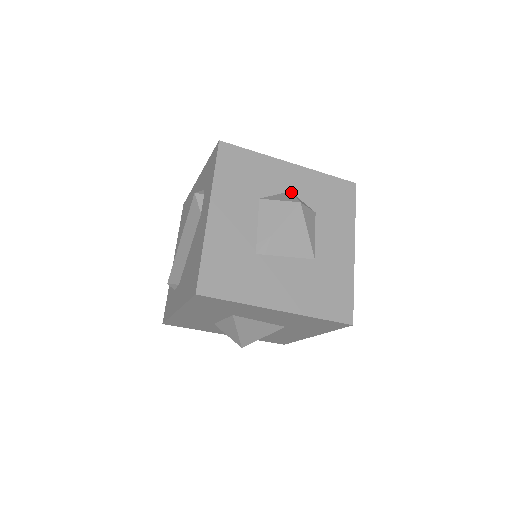
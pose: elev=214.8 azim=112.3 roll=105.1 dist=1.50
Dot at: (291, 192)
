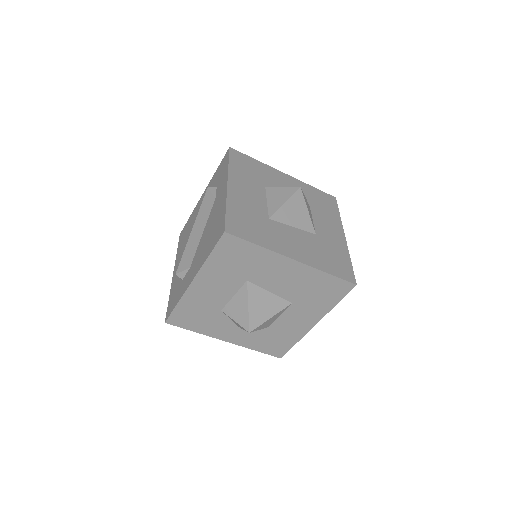
Dot at: occluded
